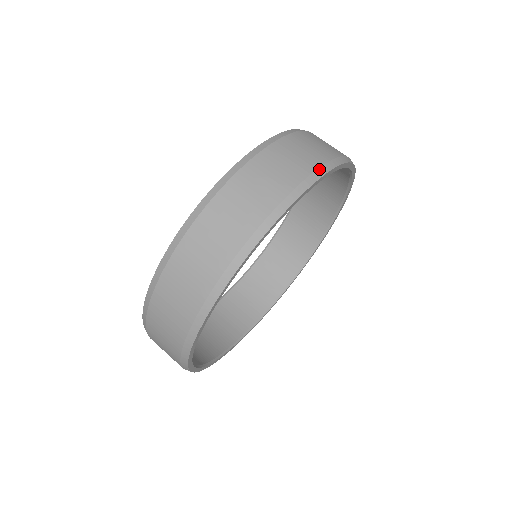
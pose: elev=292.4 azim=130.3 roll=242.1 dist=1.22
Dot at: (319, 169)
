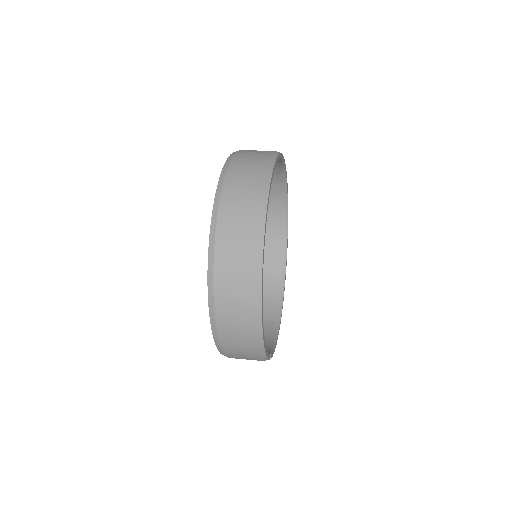
Dot at: occluded
